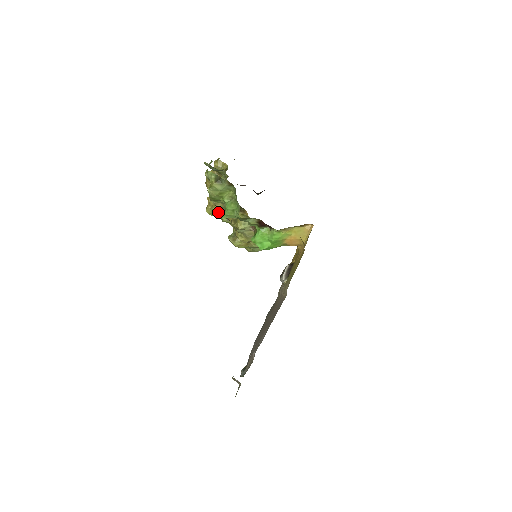
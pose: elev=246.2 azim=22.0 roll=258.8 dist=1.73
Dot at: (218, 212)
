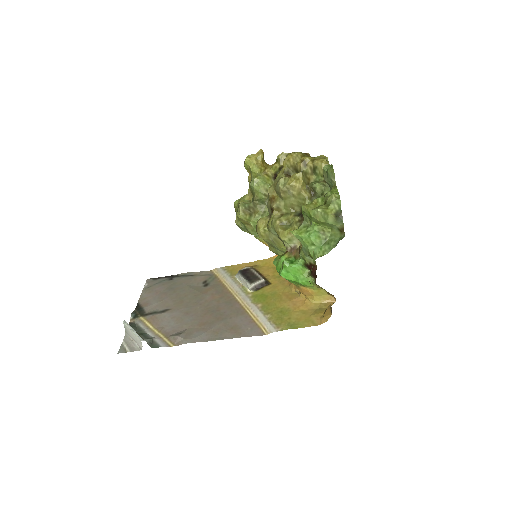
Dot at: (258, 175)
